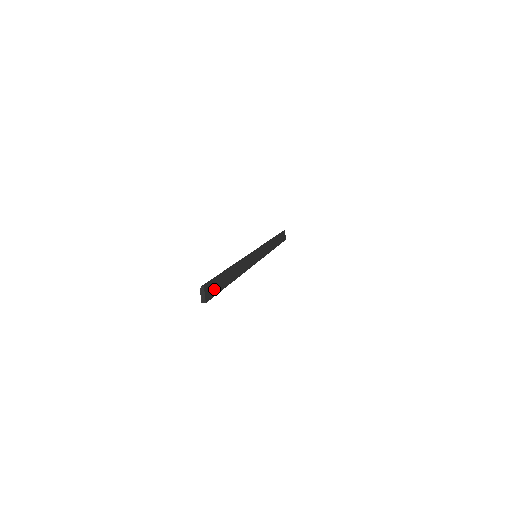
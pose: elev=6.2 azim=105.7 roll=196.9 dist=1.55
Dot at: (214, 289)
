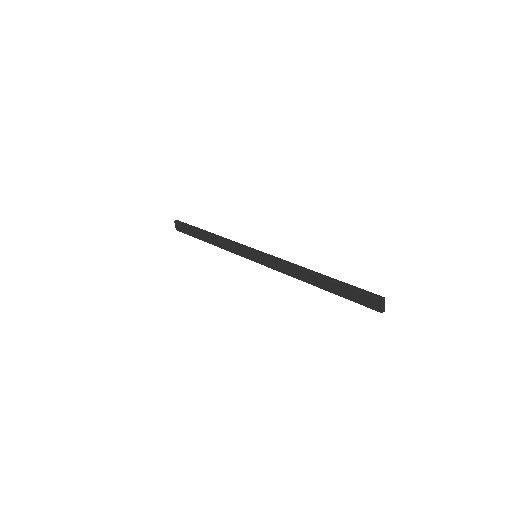
Dot at: (364, 298)
